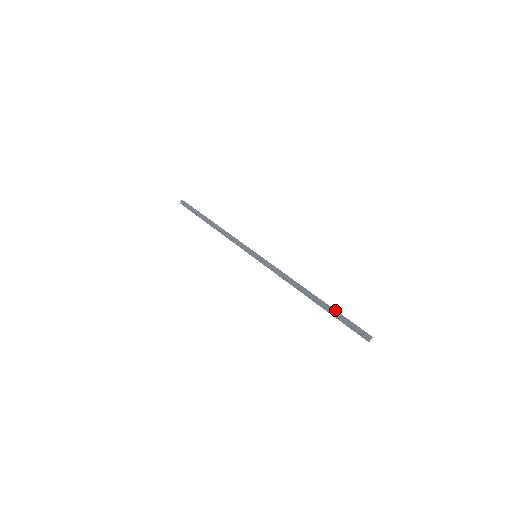
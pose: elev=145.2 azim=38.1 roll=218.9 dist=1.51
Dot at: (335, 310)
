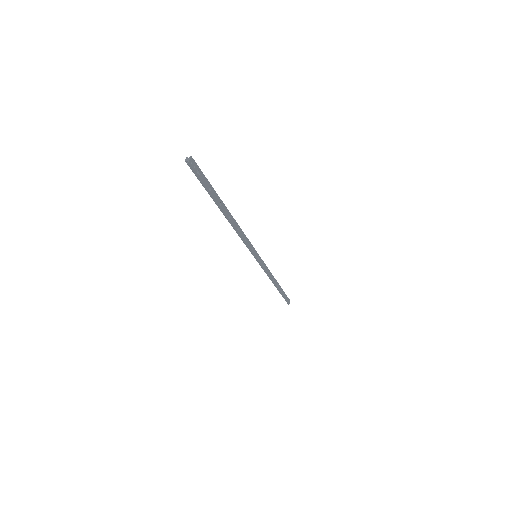
Dot at: (214, 192)
